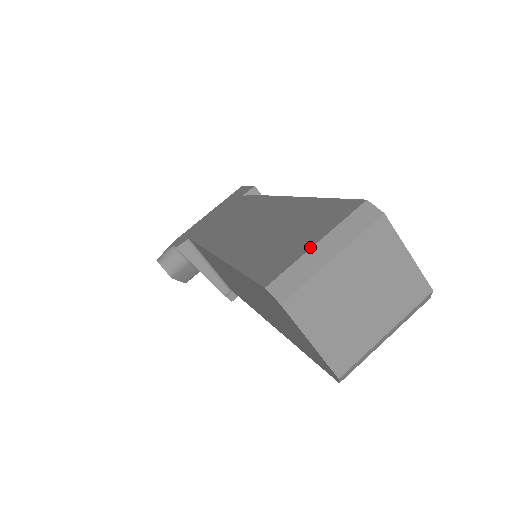
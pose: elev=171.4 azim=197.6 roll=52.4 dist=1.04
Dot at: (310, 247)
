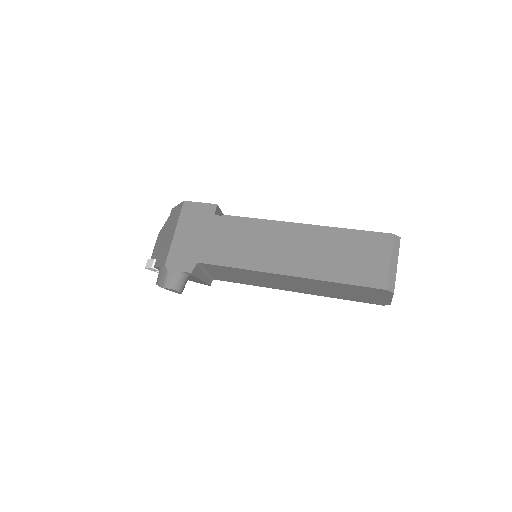
Dot at: (389, 264)
